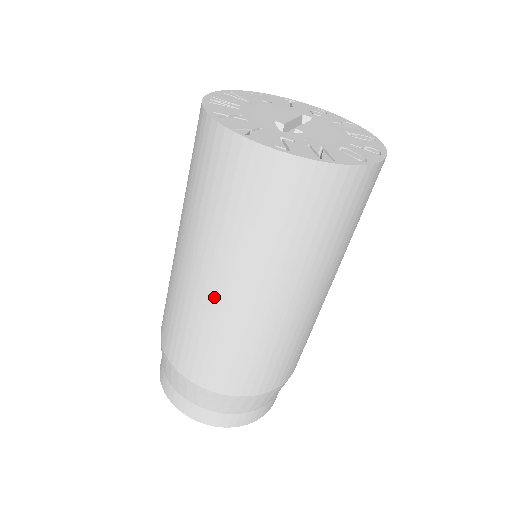
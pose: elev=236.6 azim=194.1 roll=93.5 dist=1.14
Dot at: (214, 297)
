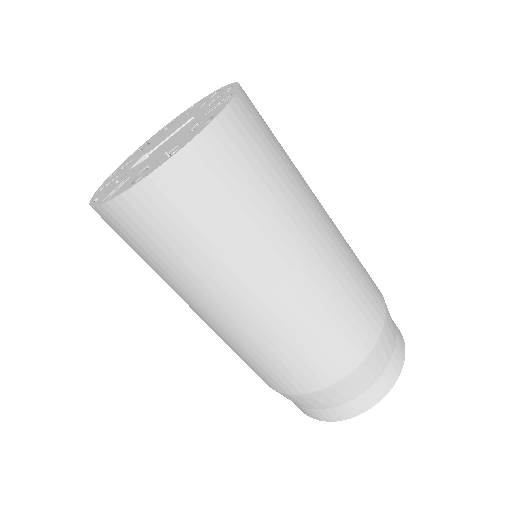
Dot at: occluded
